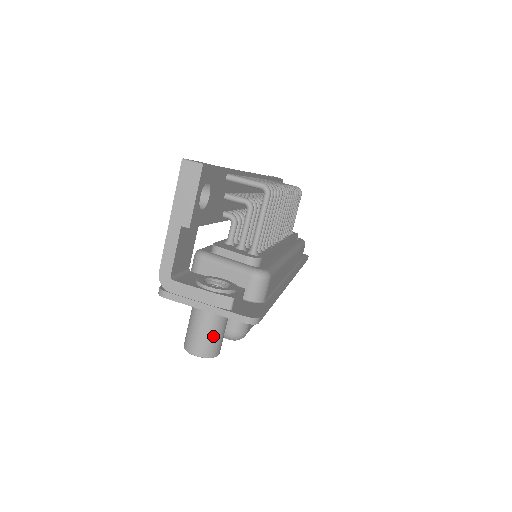
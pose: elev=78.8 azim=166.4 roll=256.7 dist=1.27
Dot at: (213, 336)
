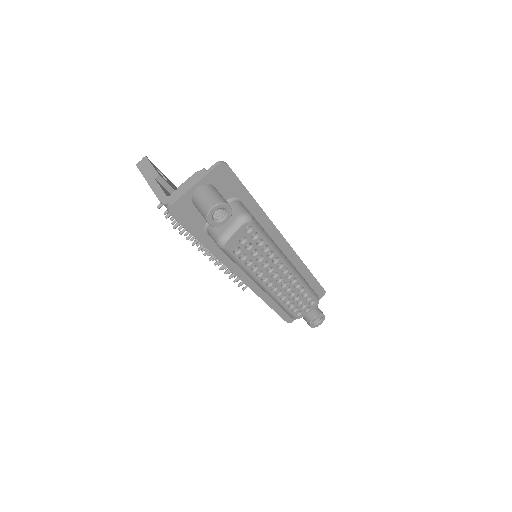
Dot at: (213, 194)
